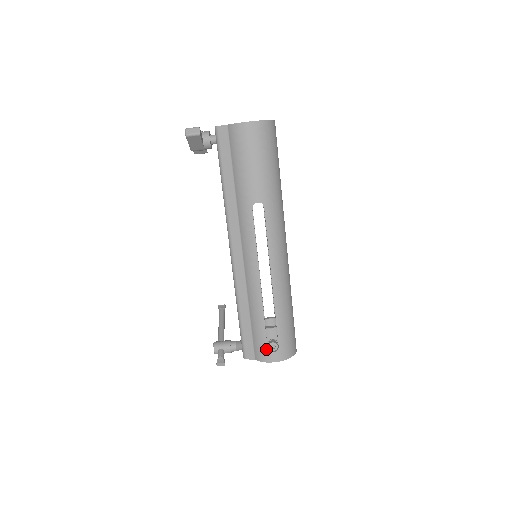
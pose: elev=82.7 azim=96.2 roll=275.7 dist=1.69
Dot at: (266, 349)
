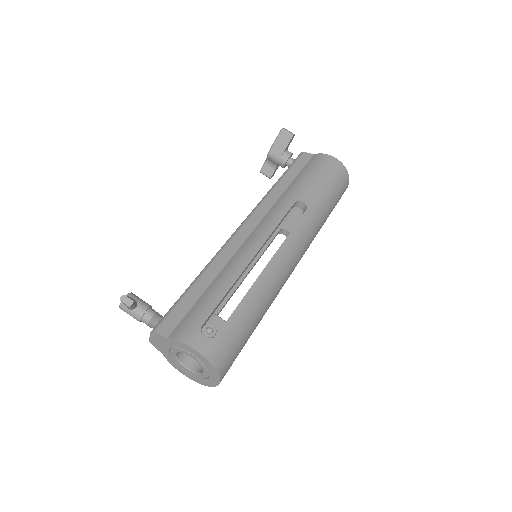
Dot at: (198, 326)
